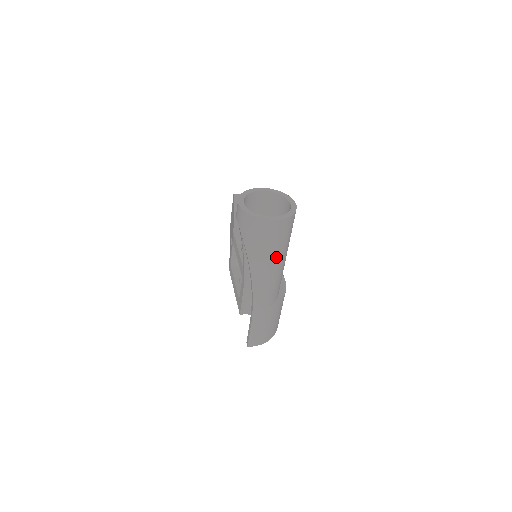
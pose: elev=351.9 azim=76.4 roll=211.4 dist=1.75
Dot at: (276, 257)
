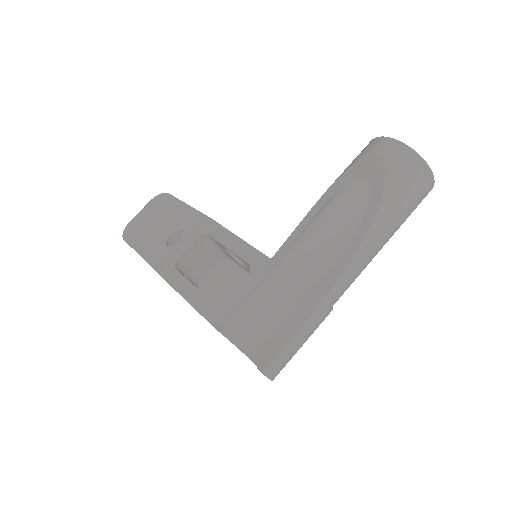
Dot at: (394, 232)
